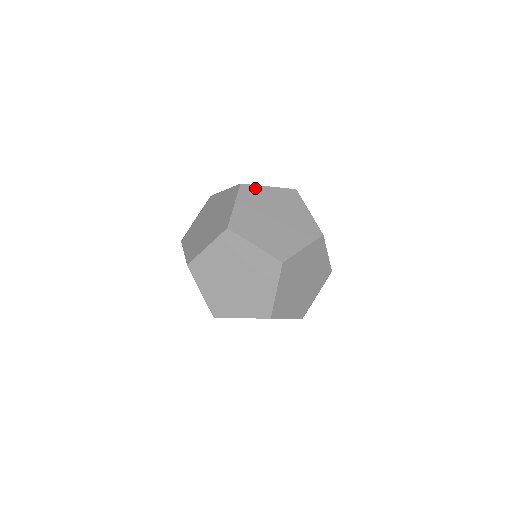
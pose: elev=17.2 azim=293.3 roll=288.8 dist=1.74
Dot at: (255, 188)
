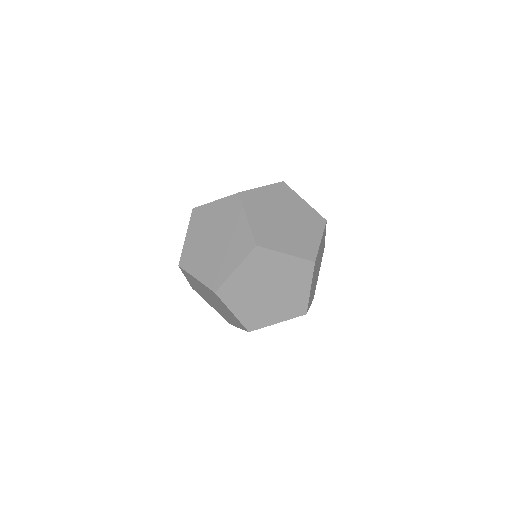
Dot at: occluded
